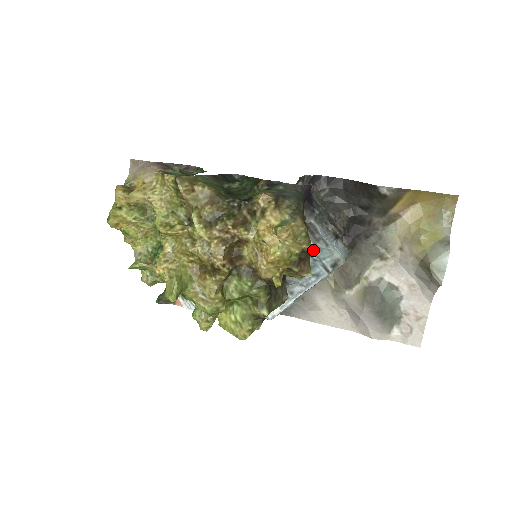
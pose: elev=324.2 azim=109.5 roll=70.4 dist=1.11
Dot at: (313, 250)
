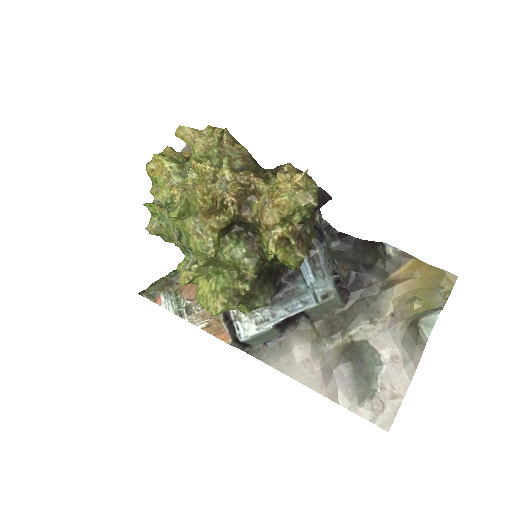
Dot at: (309, 277)
